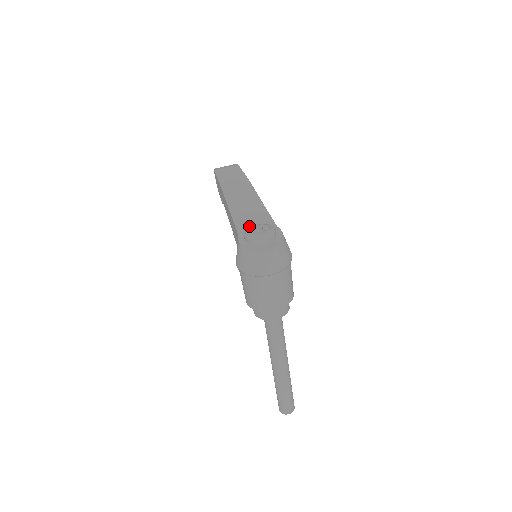
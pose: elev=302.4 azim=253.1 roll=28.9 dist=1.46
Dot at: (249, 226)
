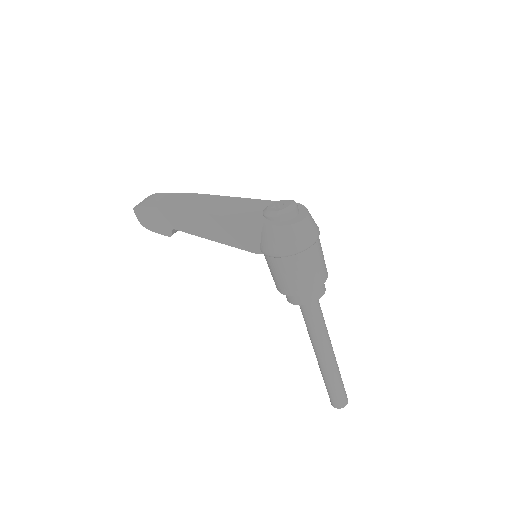
Dot at: (259, 213)
